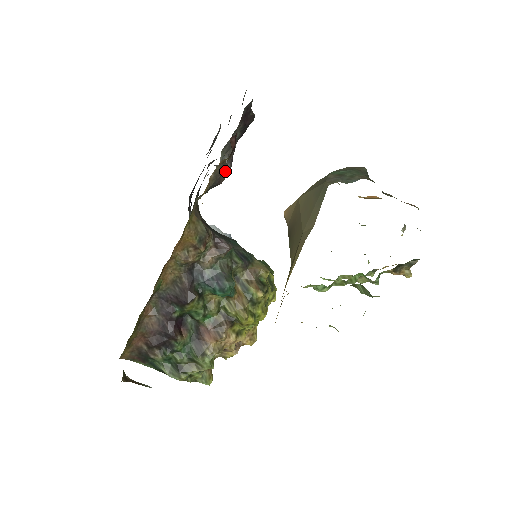
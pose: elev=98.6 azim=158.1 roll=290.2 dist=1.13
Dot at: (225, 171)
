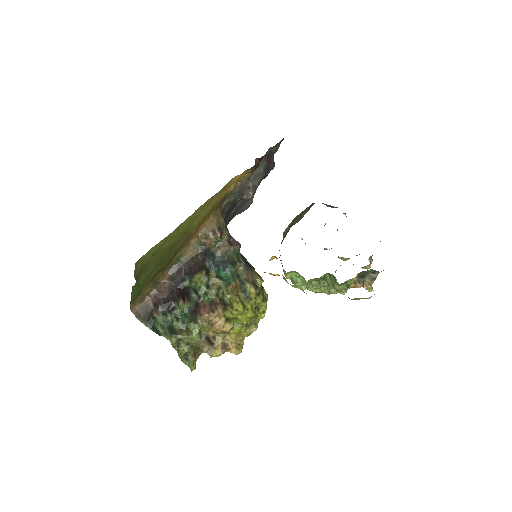
Dot at: (248, 186)
